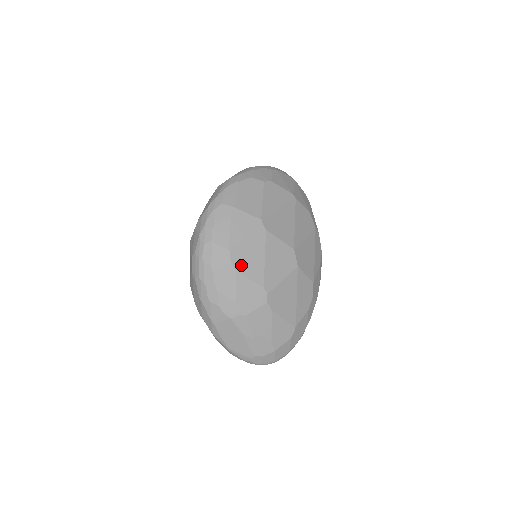
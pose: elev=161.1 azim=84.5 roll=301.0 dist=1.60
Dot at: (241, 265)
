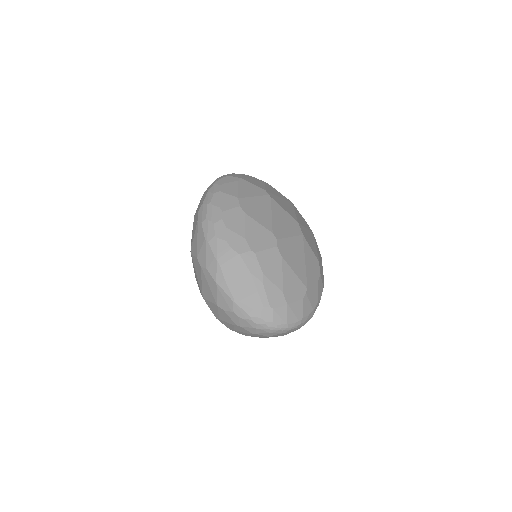
Dot at: (249, 211)
